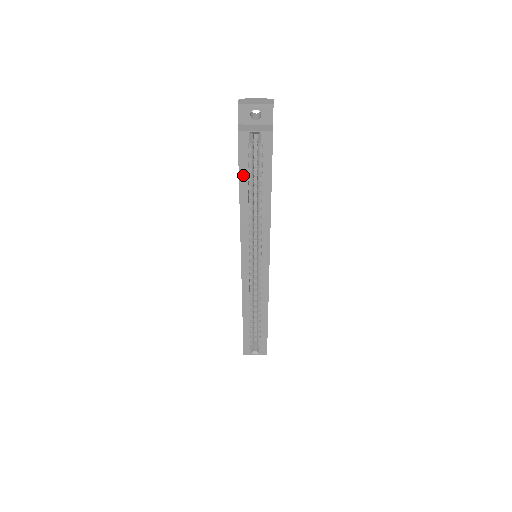
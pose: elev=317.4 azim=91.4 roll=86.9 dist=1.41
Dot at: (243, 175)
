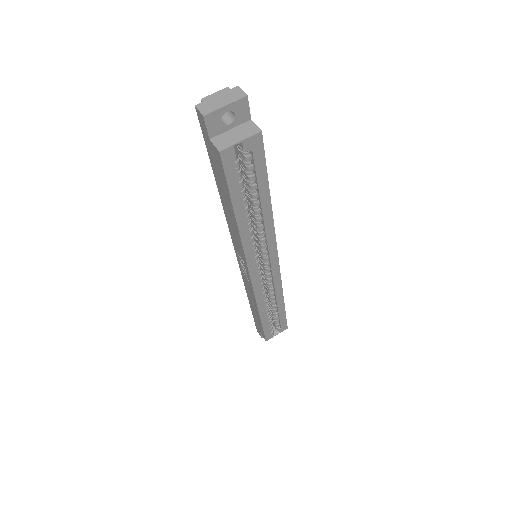
Dot at: (235, 195)
